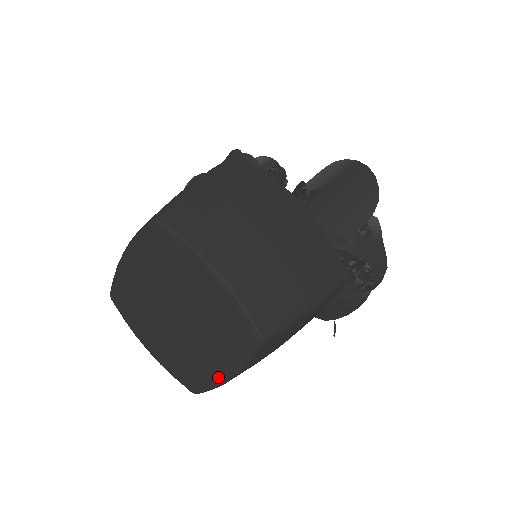
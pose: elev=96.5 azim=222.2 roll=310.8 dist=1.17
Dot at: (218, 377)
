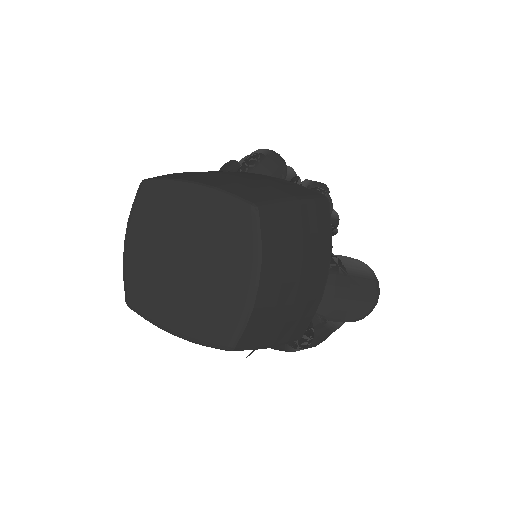
Dot at: (165, 323)
